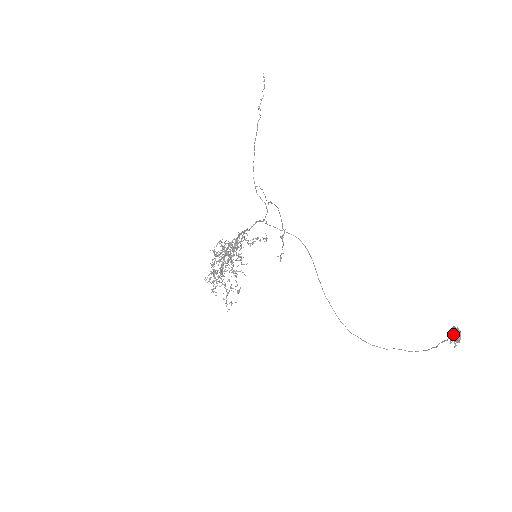
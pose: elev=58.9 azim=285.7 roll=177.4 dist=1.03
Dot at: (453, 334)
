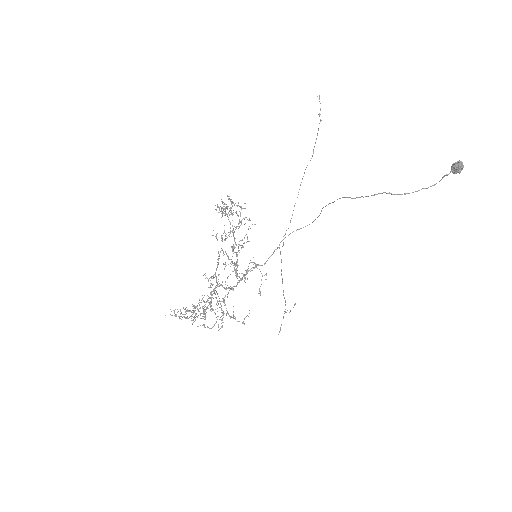
Dot at: (453, 164)
